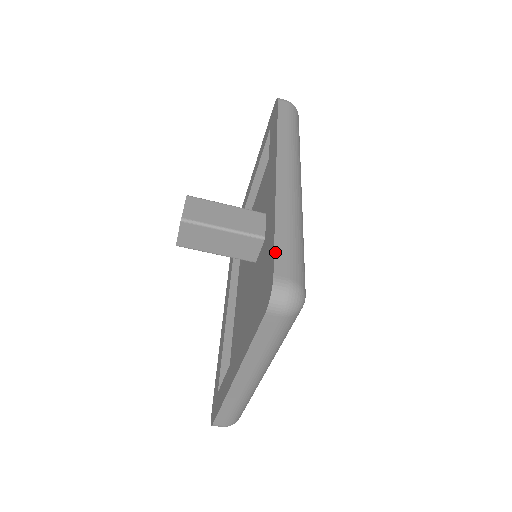
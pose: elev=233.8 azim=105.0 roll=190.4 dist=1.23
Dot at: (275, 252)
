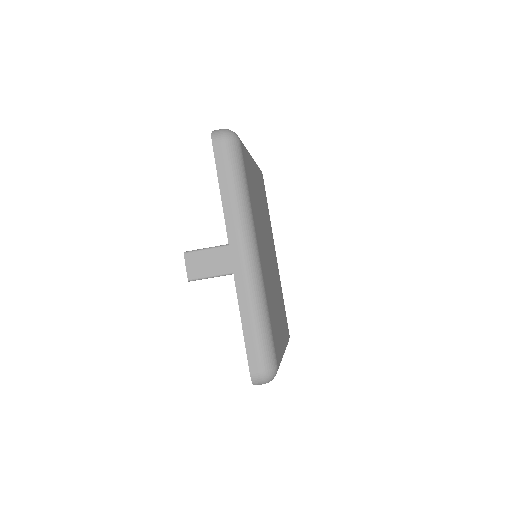
Dot at: (247, 352)
